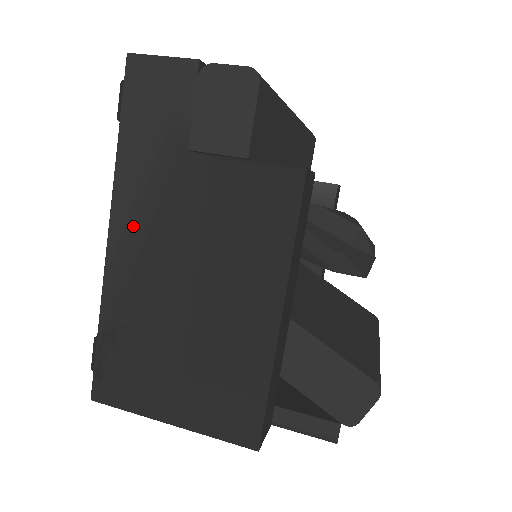
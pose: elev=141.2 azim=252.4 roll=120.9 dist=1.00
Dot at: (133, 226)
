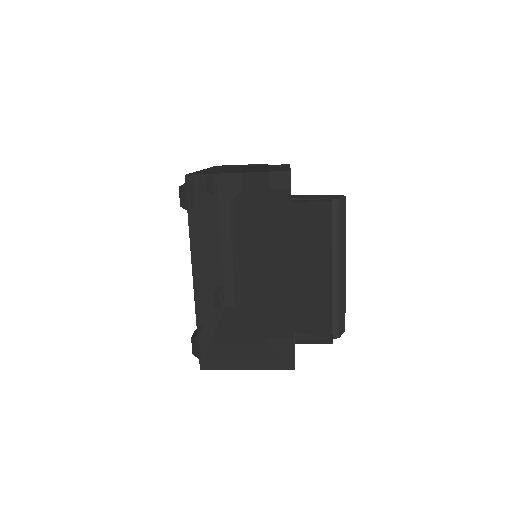
Dot at: occluded
